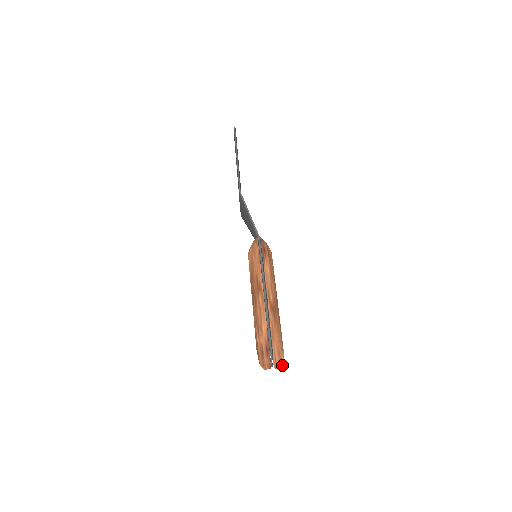
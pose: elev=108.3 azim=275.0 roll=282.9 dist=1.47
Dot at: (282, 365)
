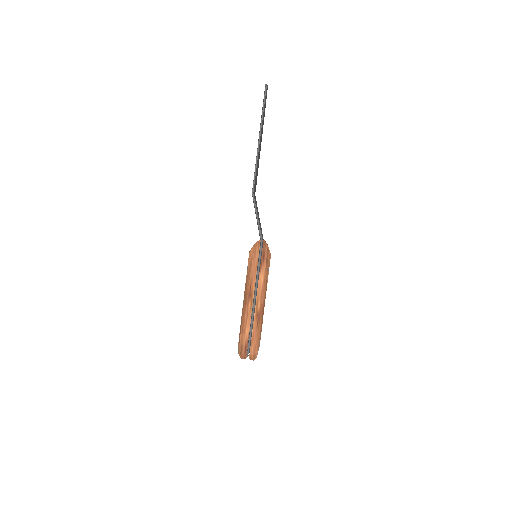
Dot at: occluded
